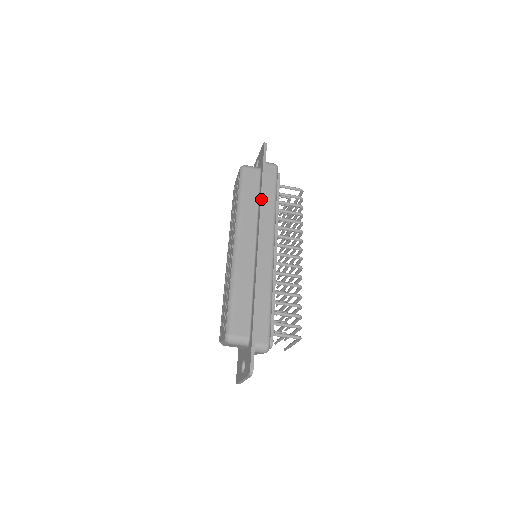
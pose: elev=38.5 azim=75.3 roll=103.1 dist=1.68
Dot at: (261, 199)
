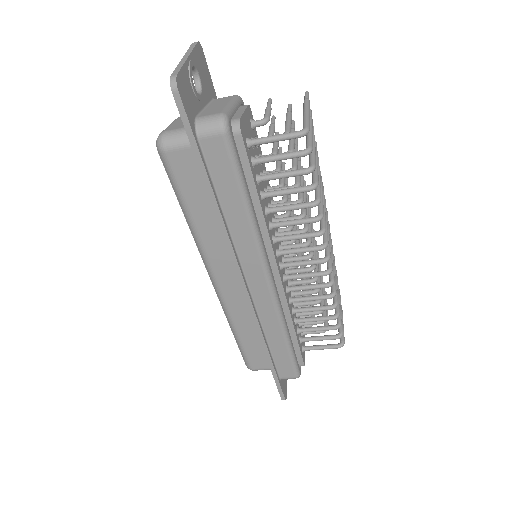
Dot at: (219, 224)
